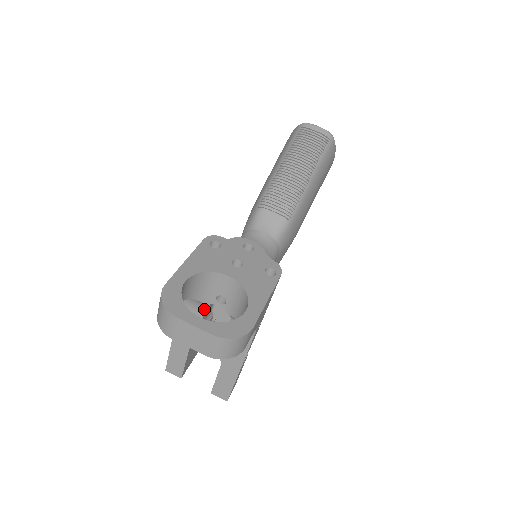
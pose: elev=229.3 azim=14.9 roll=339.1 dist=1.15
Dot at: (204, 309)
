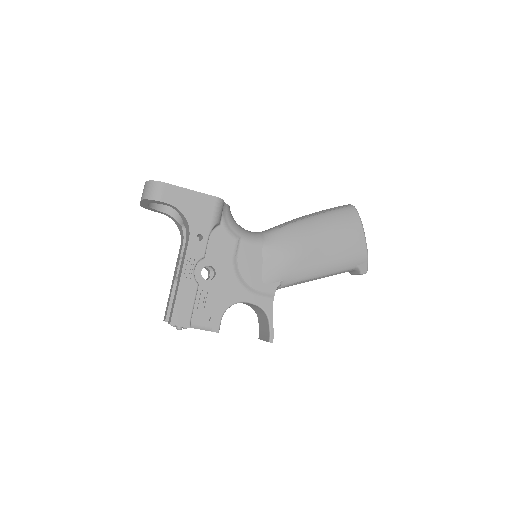
Dot at: (184, 237)
